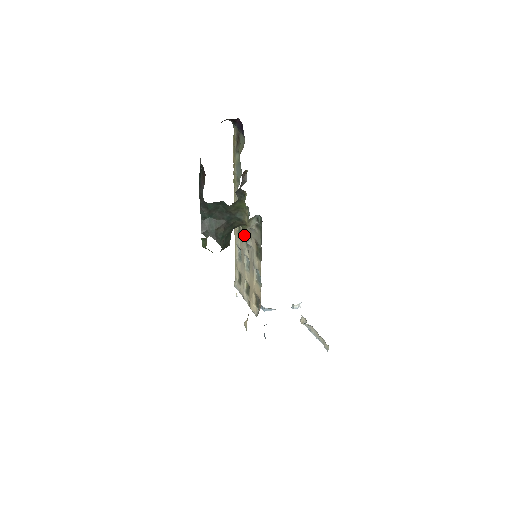
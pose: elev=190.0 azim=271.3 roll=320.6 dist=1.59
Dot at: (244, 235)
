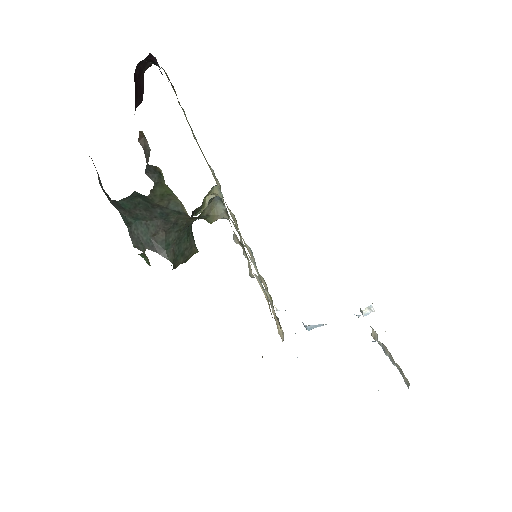
Dot at: (235, 228)
